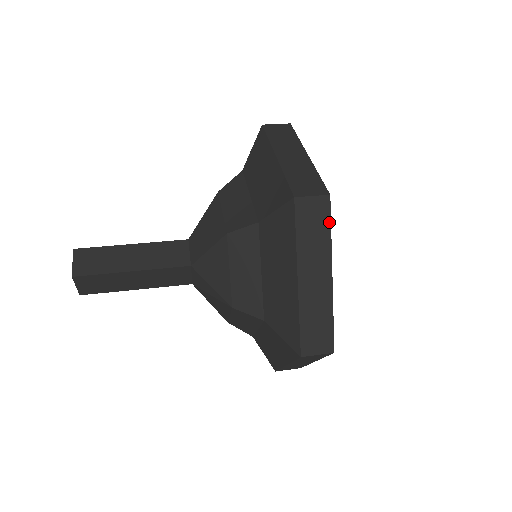
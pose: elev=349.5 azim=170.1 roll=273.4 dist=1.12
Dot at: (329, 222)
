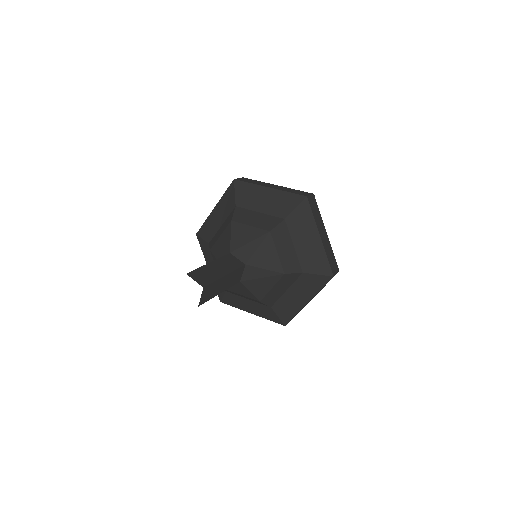
Dot at: occluded
